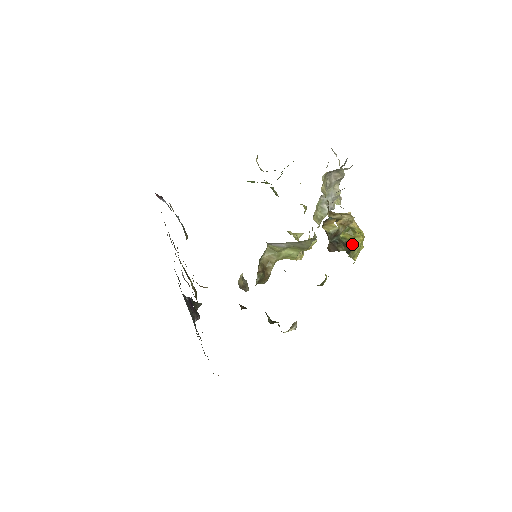
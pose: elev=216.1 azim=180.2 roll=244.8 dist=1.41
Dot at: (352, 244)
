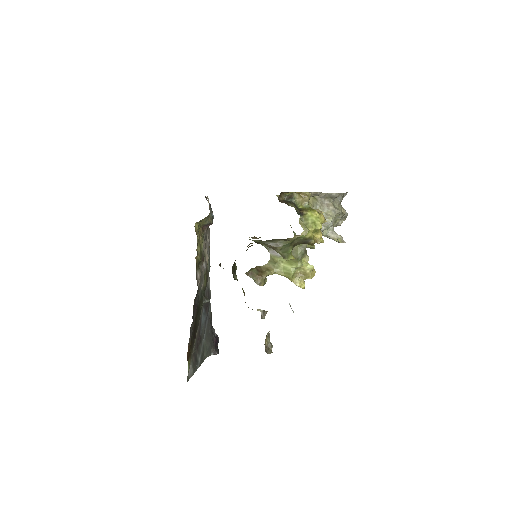
Dot at: (305, 212)
